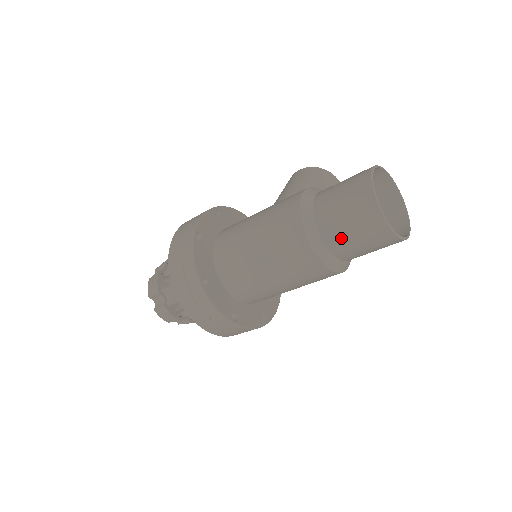
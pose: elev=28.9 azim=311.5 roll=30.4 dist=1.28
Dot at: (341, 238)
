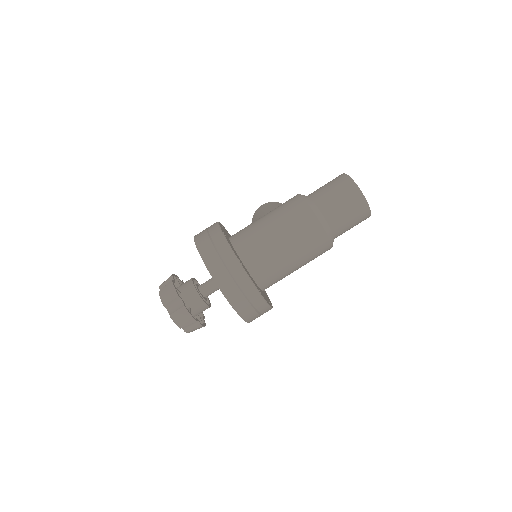
Dot at: (337, 214)
